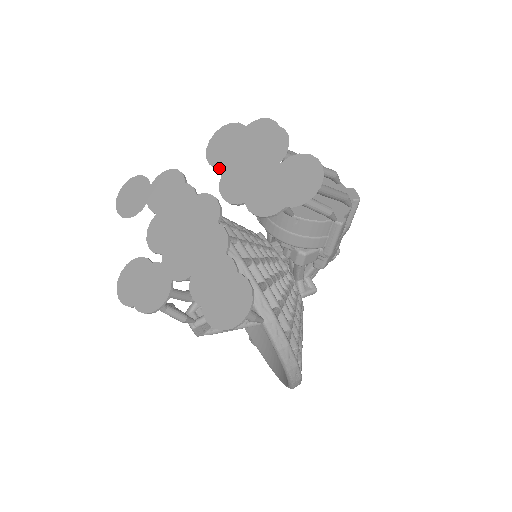
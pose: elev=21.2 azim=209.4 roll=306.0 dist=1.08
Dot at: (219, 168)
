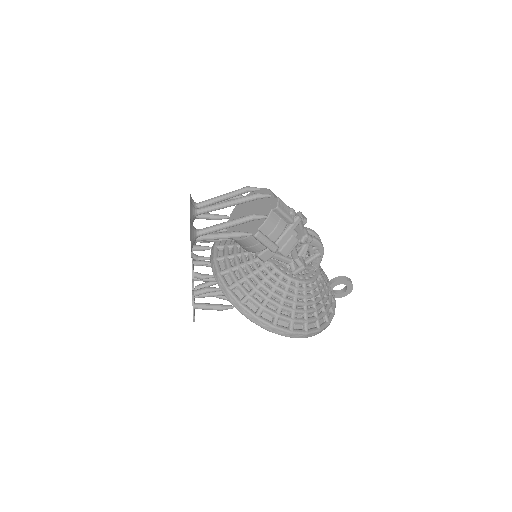
Dot at: occluded
